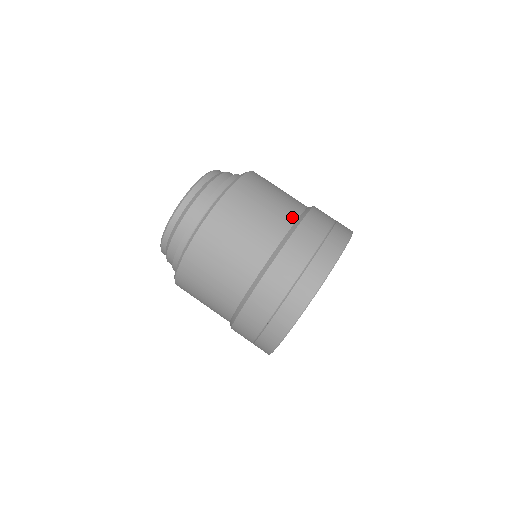
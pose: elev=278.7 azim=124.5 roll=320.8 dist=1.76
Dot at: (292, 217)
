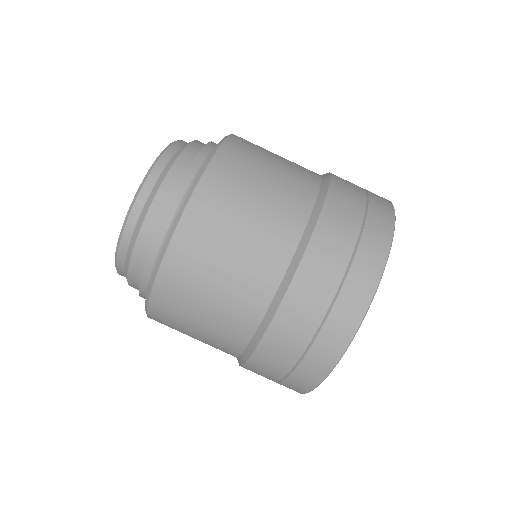
Dot at: (315, 175)
